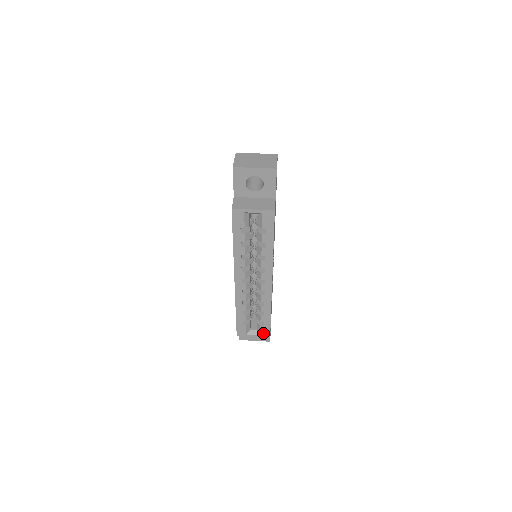
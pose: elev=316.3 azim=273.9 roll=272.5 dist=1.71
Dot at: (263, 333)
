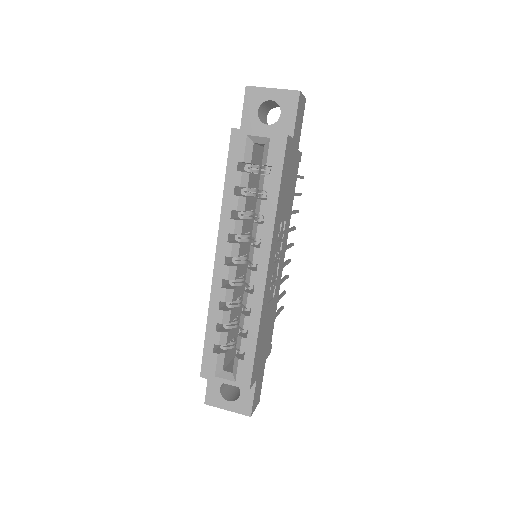
Dot at: (240, 377)
